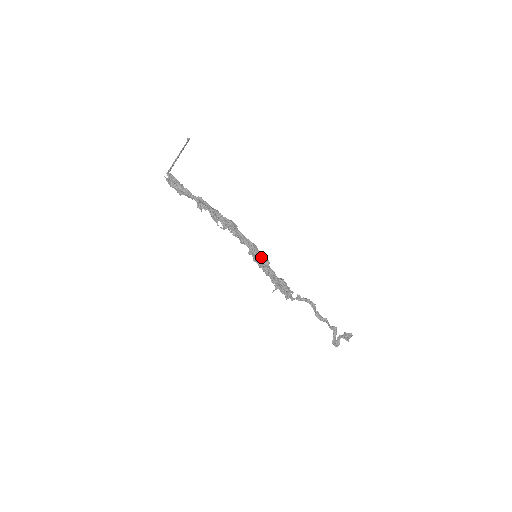
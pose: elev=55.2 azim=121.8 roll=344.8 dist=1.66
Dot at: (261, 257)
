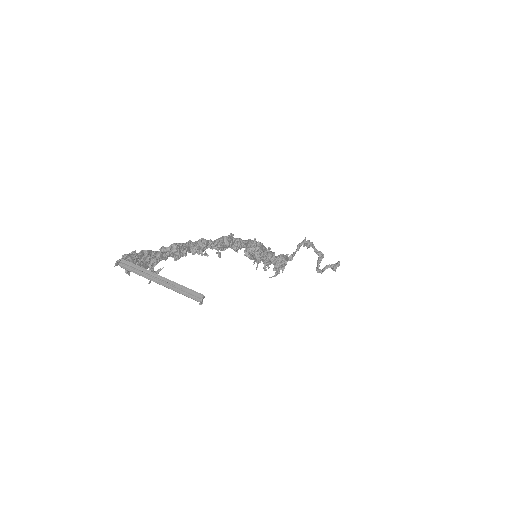
Dot at: (261, 251)
